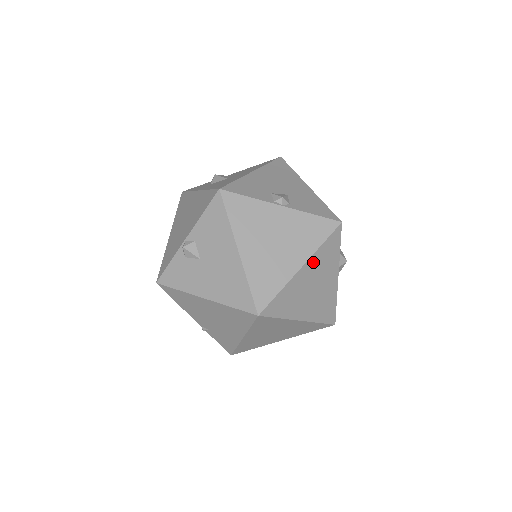
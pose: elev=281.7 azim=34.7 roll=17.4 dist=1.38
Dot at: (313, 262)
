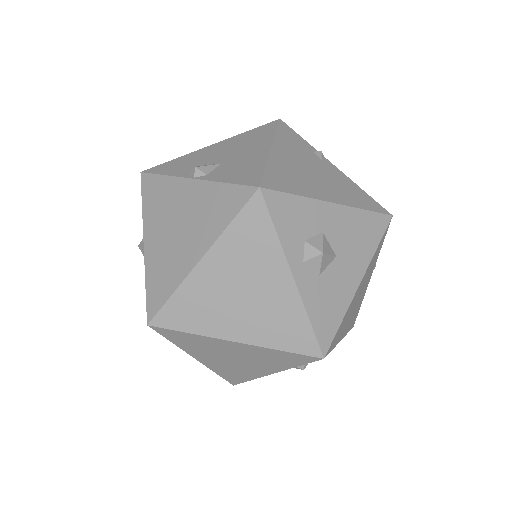
Dot at: (222, 252)
